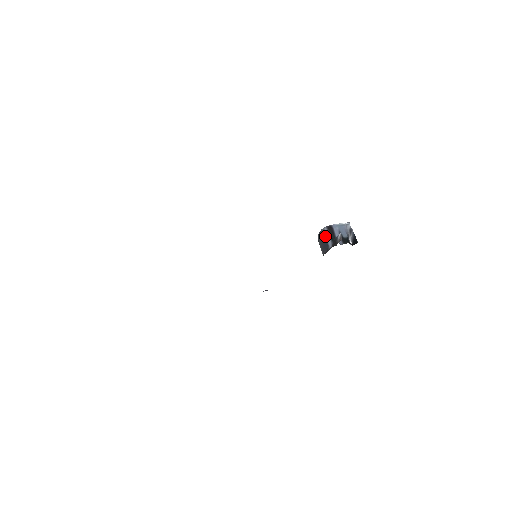
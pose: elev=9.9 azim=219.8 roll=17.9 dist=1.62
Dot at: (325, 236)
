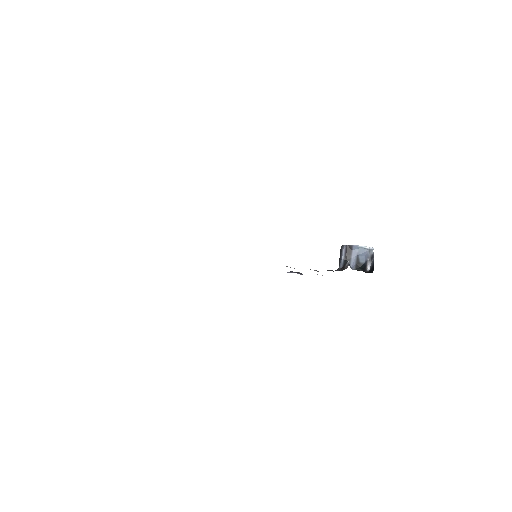
Dot at: (341, 254)
